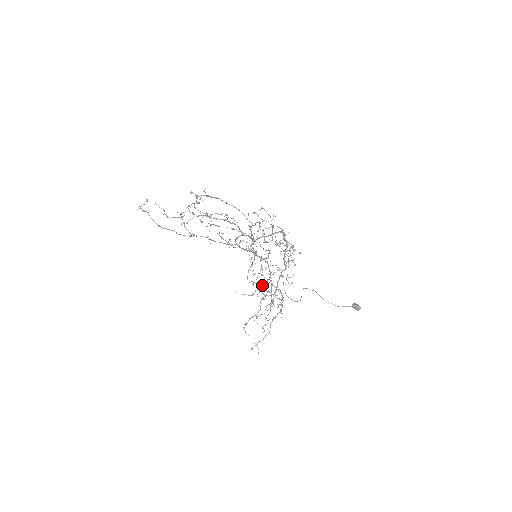
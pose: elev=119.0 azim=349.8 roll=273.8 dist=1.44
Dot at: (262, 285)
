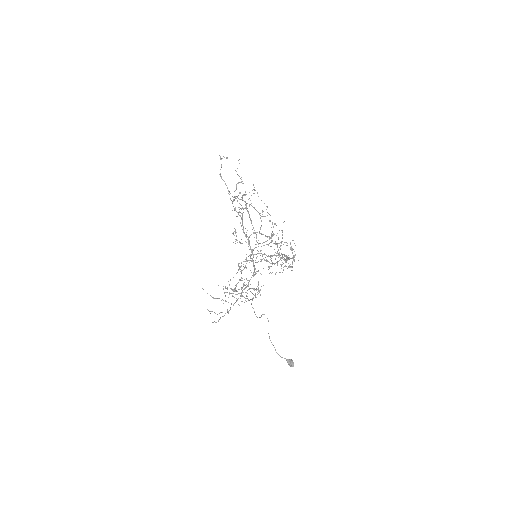
Dot at: occluded
